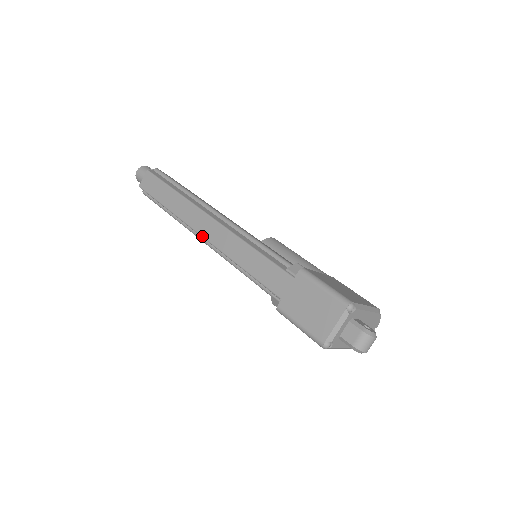
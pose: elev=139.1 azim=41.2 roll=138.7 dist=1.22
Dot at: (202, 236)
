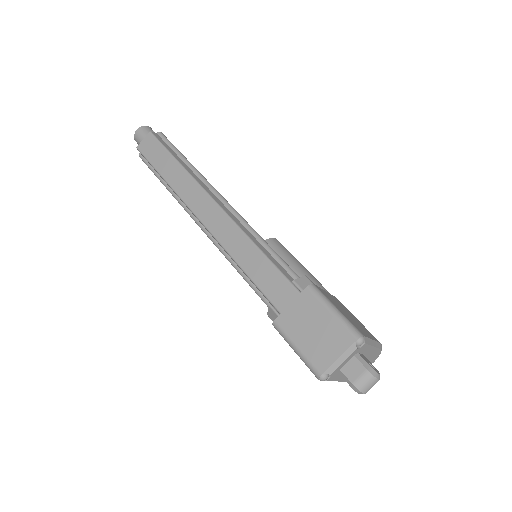
Dot at: (200, 221)
